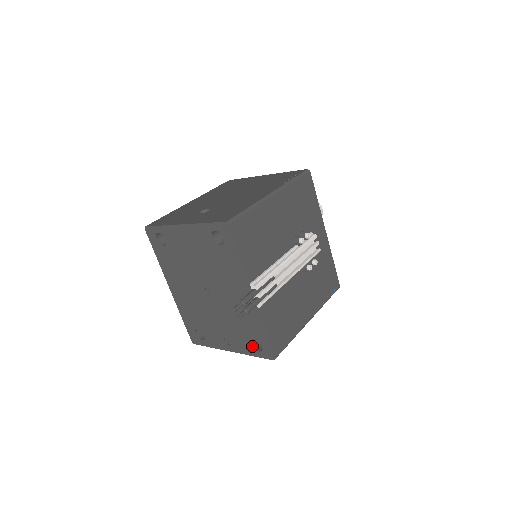
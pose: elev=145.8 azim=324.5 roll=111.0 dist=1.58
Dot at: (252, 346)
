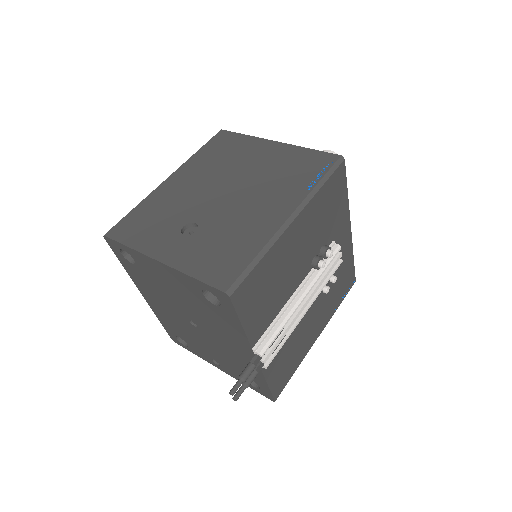
Dot at: occluded
